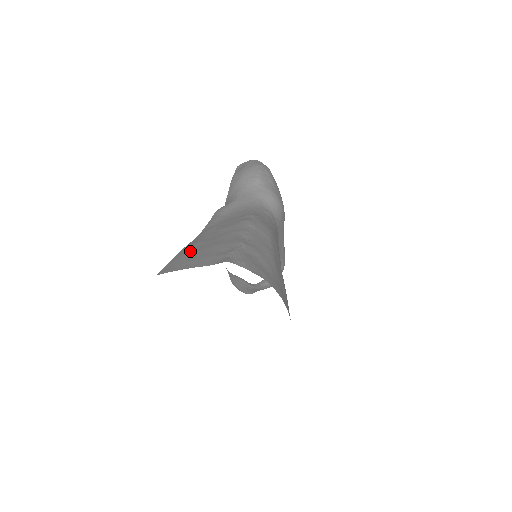
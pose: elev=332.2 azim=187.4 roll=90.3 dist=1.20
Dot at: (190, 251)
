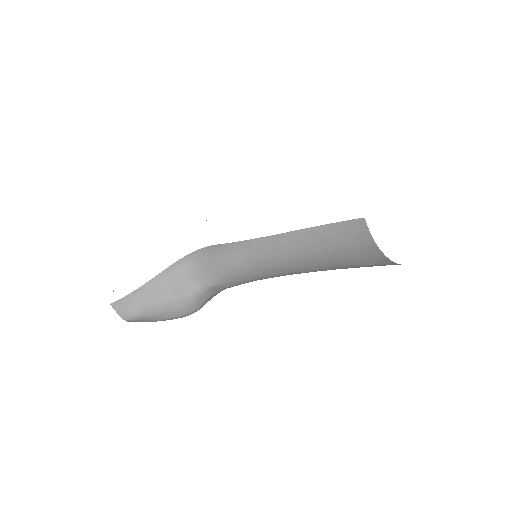
Dot at: occluded
